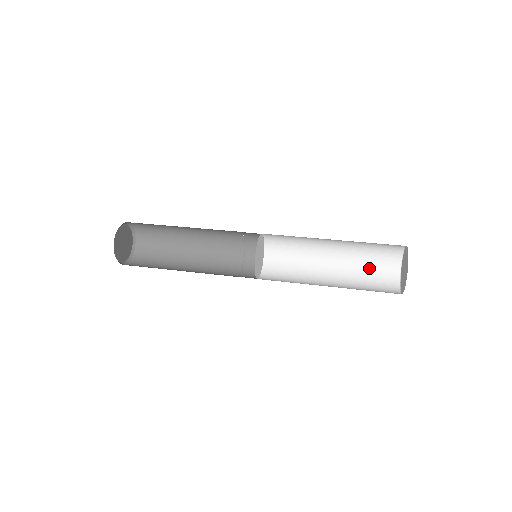
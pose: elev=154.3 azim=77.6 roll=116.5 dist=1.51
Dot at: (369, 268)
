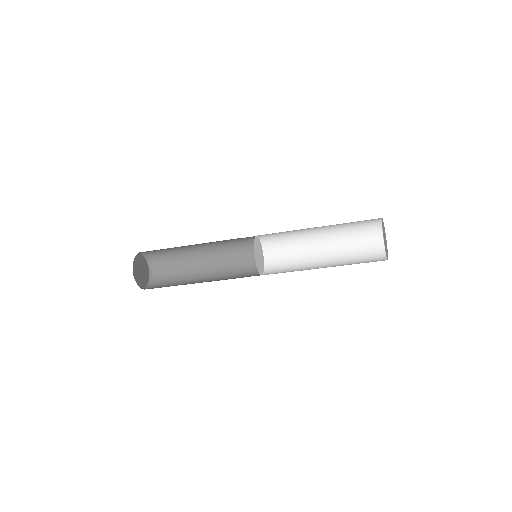
Dot at: (358, 262)
